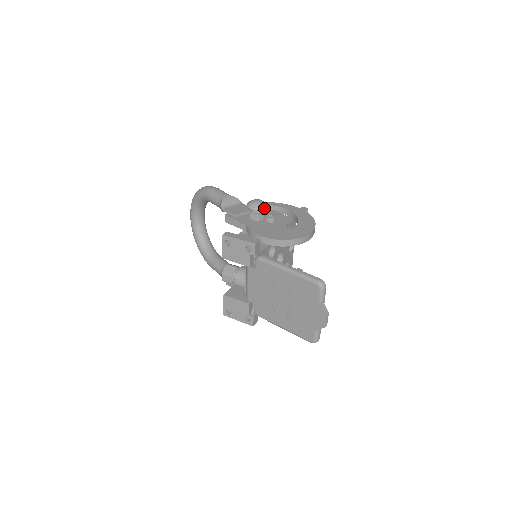
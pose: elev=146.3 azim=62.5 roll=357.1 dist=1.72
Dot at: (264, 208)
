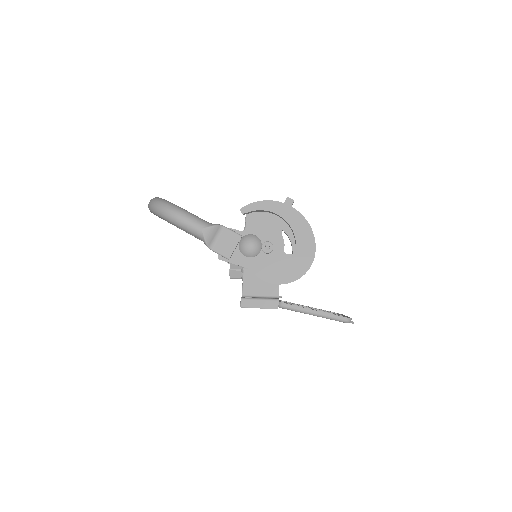
Dot at: (260, 250)
